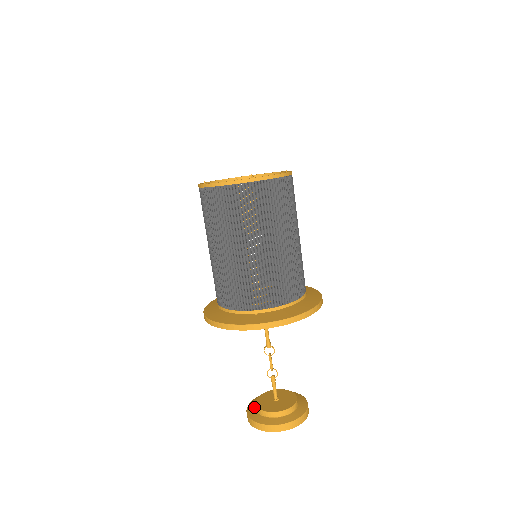
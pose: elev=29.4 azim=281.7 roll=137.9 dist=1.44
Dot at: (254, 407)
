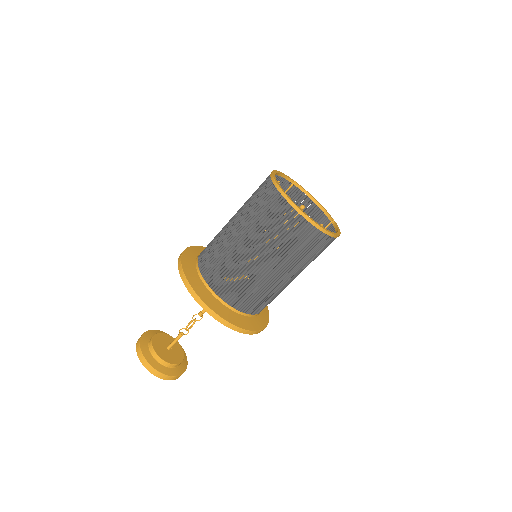
Dot at: (147, 347)
